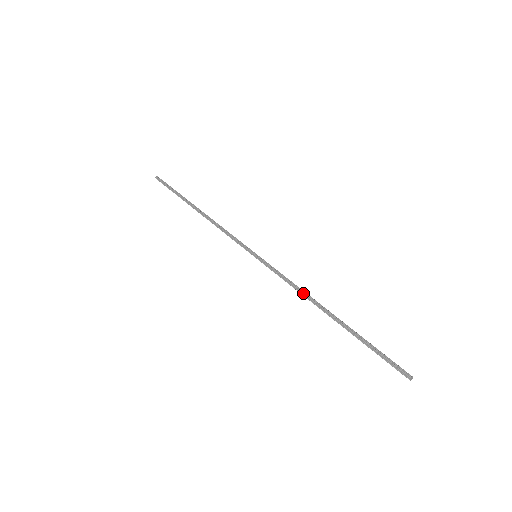
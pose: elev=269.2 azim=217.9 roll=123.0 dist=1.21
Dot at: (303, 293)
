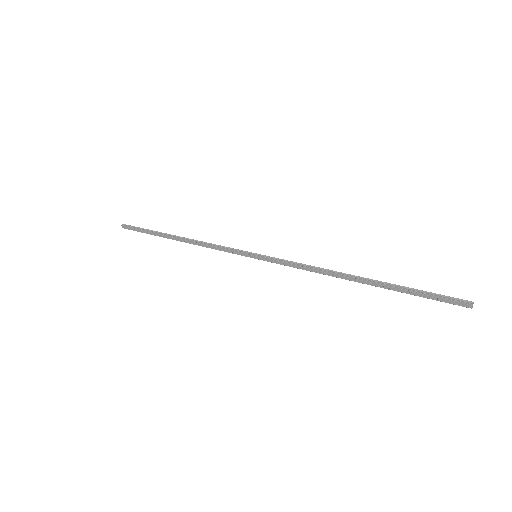
Dot at: (321, 269)
